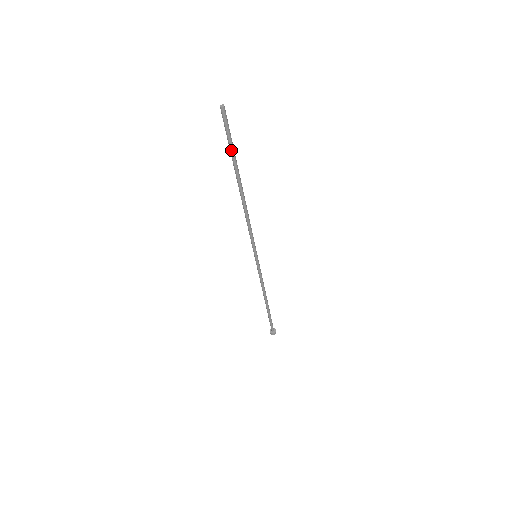
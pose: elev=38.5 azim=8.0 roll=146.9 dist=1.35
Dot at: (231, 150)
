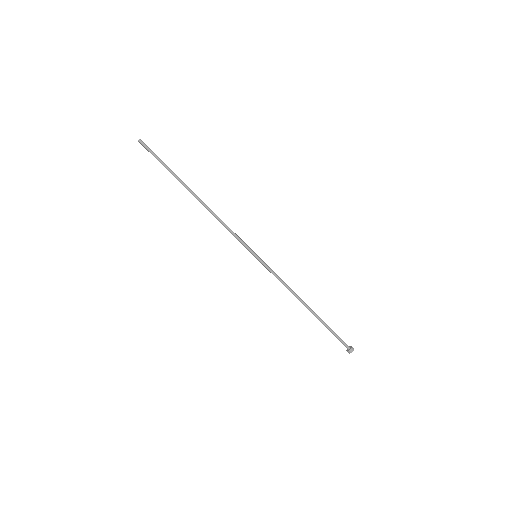
Dot at: (166, 167)
